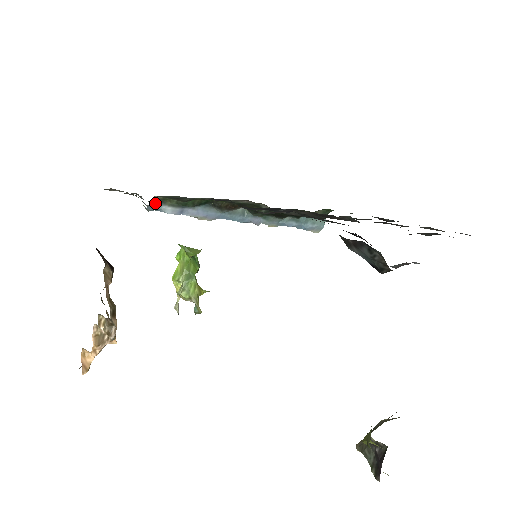
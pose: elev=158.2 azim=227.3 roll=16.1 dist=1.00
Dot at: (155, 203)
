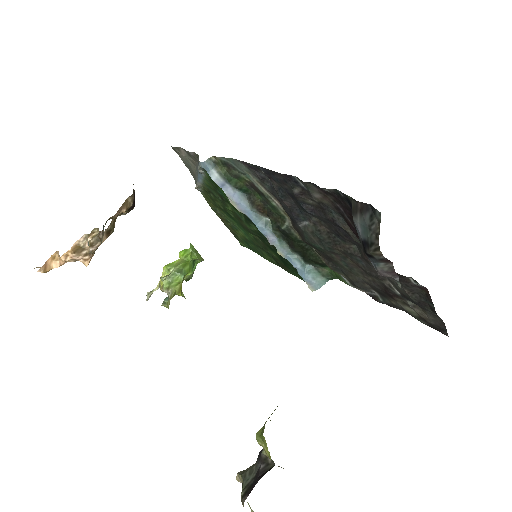
Dot at: (209, 163)
